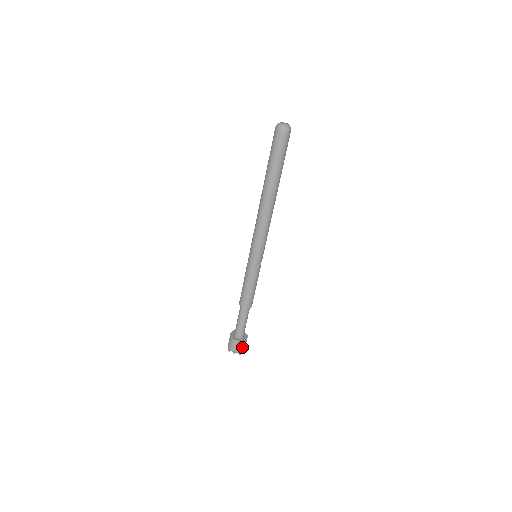
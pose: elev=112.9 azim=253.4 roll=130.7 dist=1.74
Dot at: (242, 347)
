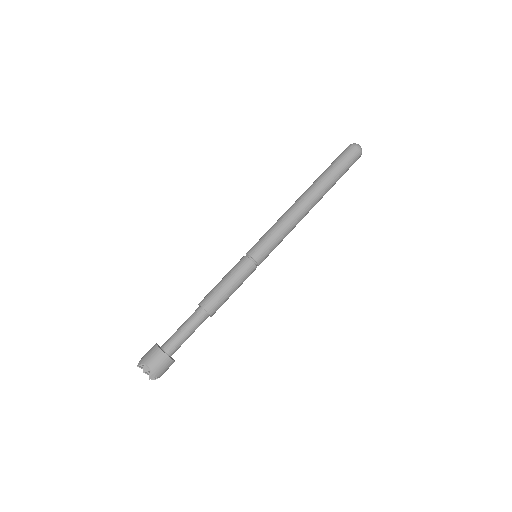
Dot at: (161, 367)
